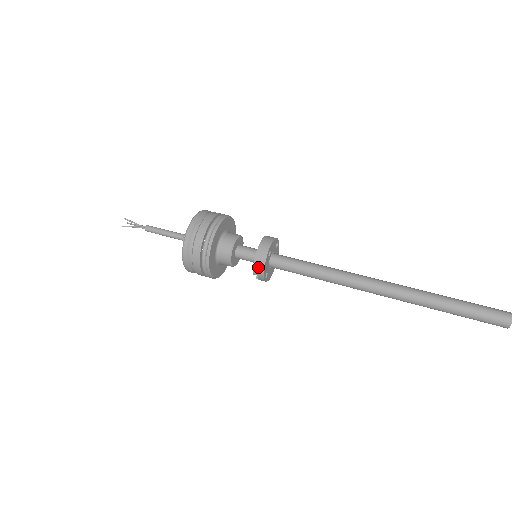
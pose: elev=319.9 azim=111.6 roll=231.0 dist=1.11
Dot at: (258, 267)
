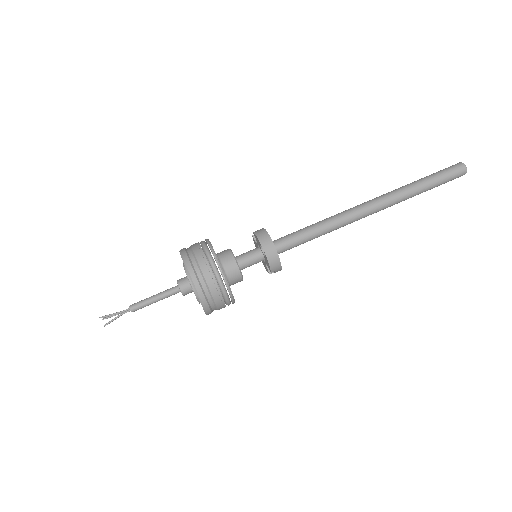
Dot at: (274, 264)
